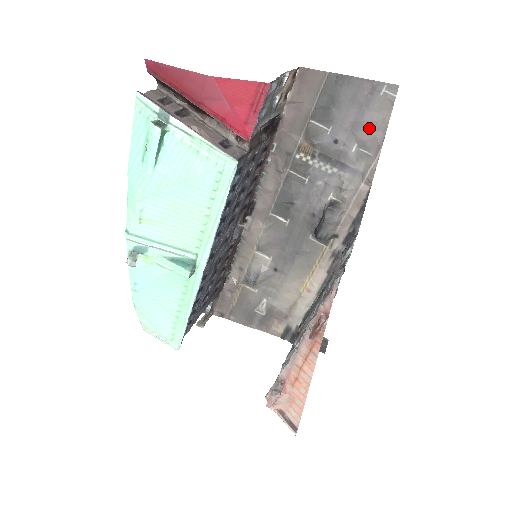
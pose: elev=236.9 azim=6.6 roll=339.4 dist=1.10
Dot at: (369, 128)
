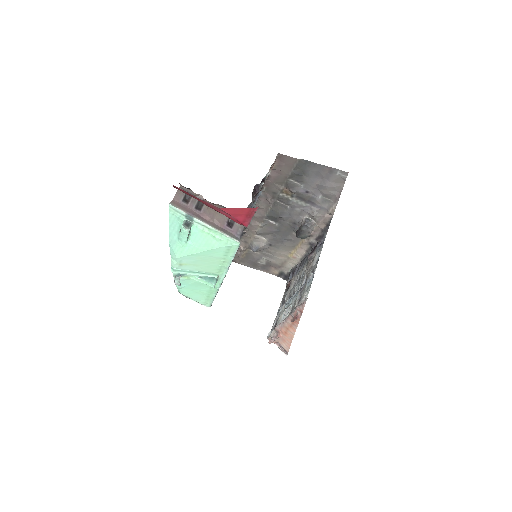
Dot at: (329, 189)
